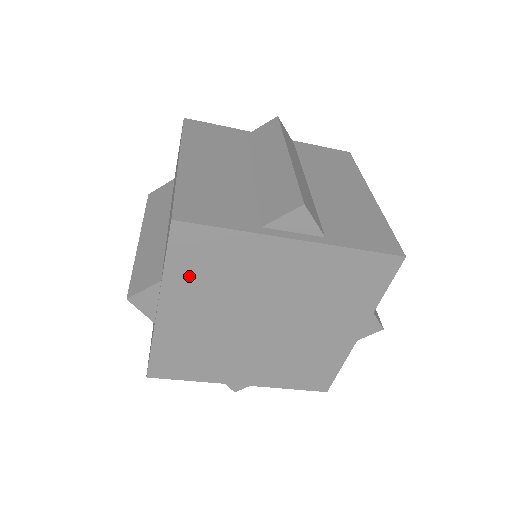
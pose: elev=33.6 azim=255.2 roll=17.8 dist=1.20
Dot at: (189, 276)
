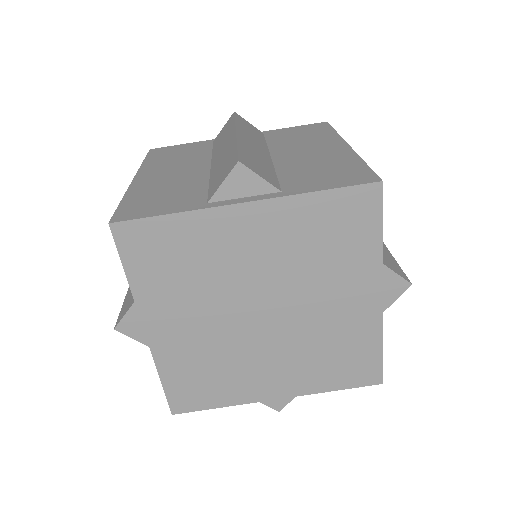
Dot at: (157, 282)
